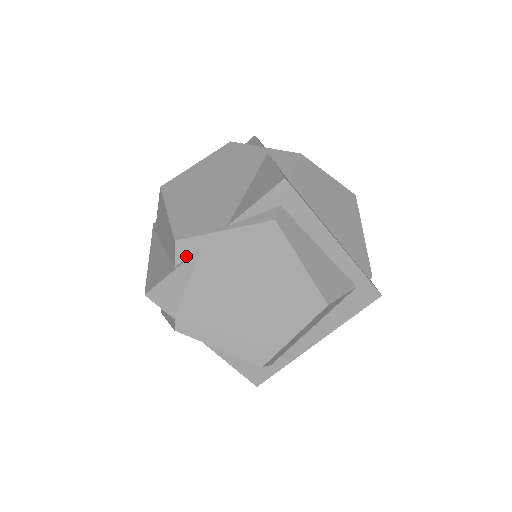
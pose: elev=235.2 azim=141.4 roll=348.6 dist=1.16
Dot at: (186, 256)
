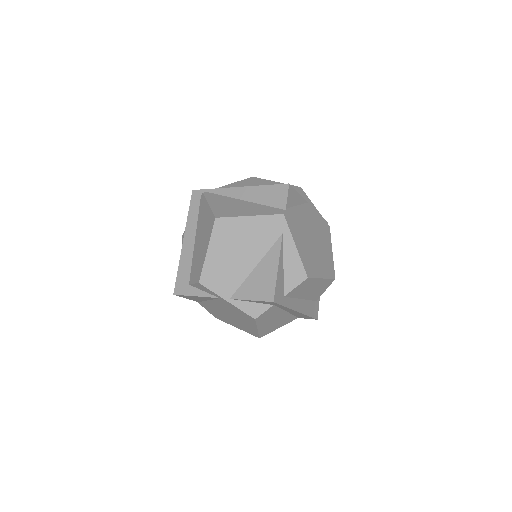
Dot at: (302, 197)
